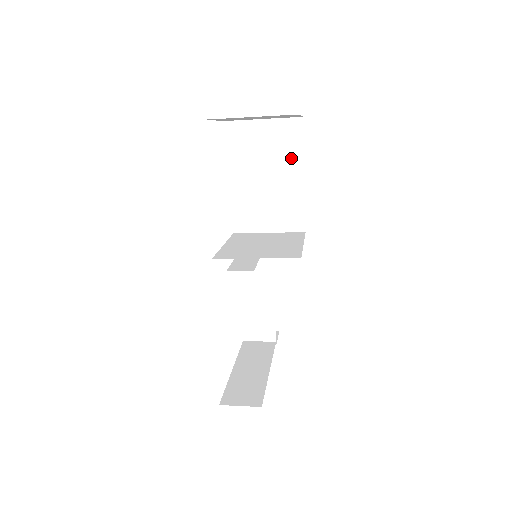
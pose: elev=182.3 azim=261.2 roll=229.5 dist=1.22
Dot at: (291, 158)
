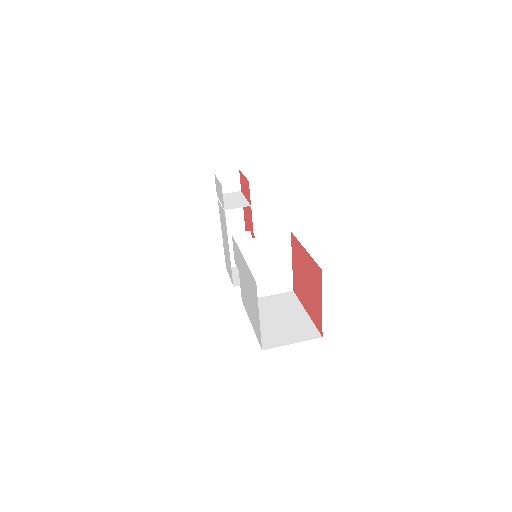
Dot at: occluded
